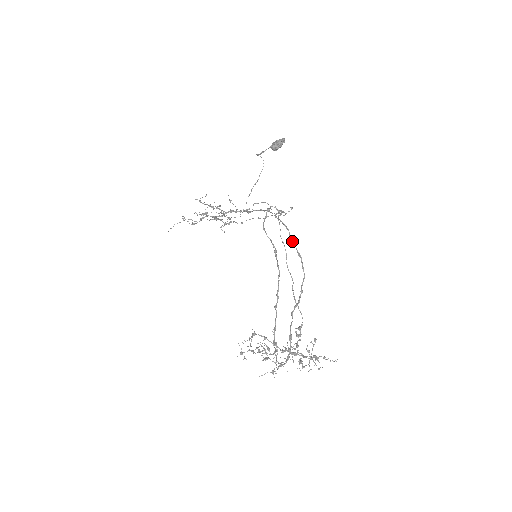
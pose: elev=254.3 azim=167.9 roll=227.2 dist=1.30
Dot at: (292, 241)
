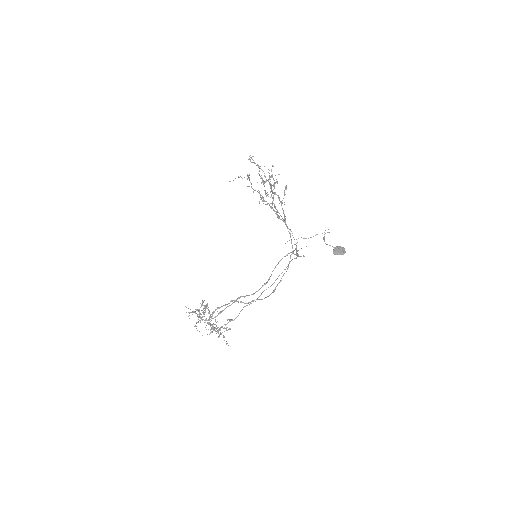
Dot at: occluded
